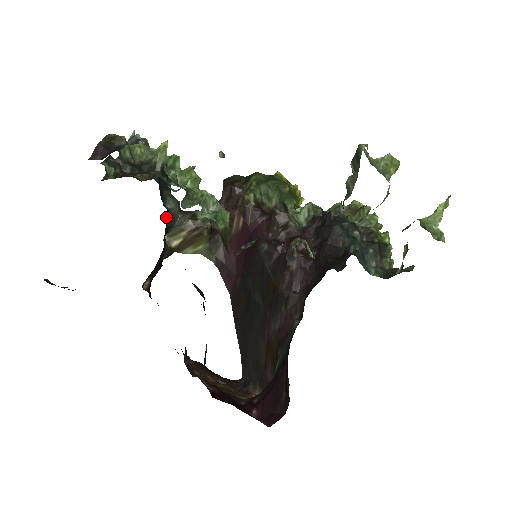
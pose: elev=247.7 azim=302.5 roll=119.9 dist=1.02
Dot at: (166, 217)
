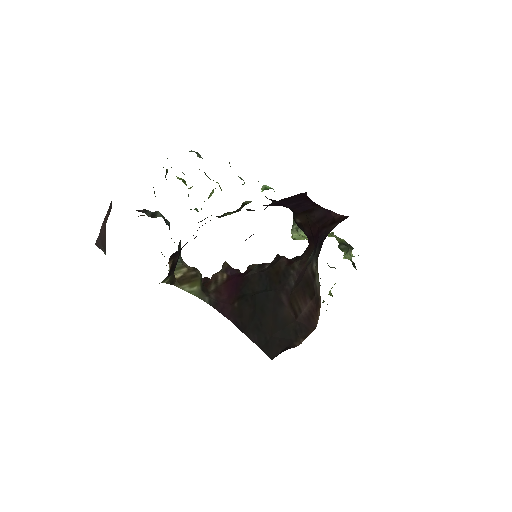
Dot at: occluded
